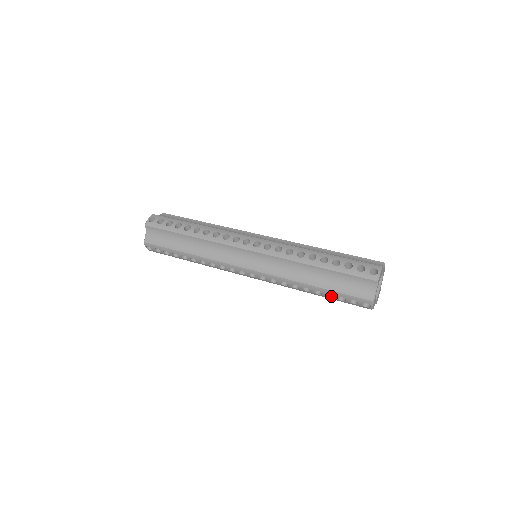
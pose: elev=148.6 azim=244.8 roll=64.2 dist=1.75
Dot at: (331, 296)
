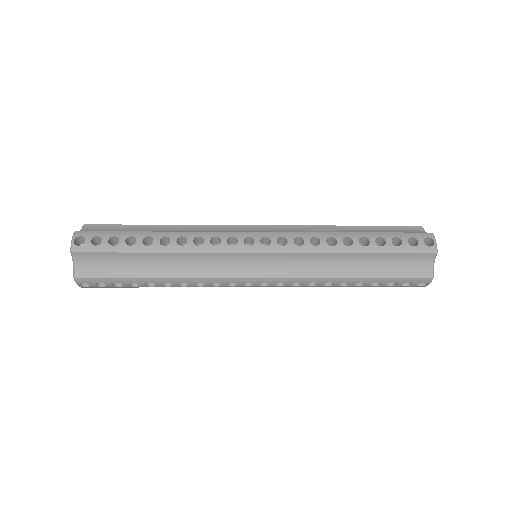
Dot at: (381, 247)
